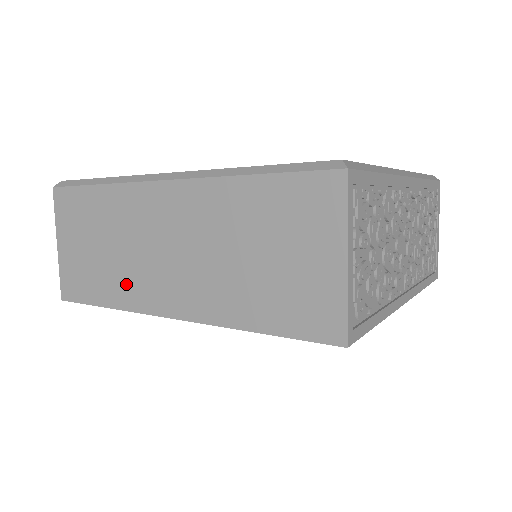
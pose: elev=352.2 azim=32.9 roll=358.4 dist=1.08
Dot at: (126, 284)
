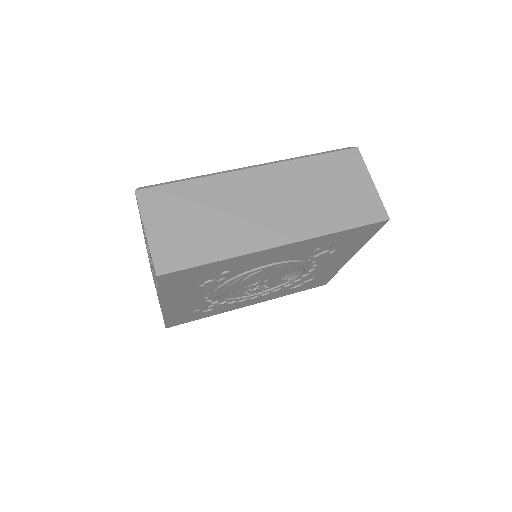
Dot at: (233, 237)
